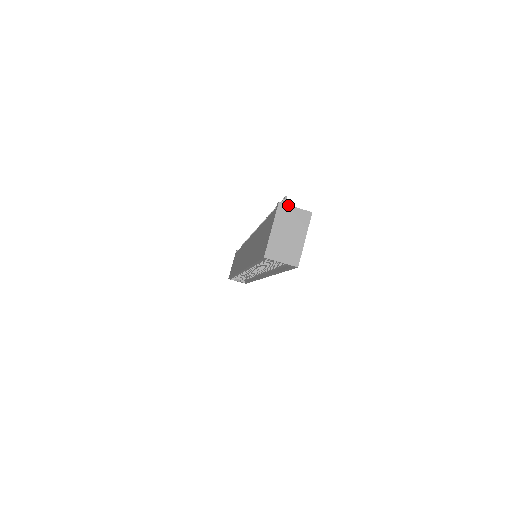
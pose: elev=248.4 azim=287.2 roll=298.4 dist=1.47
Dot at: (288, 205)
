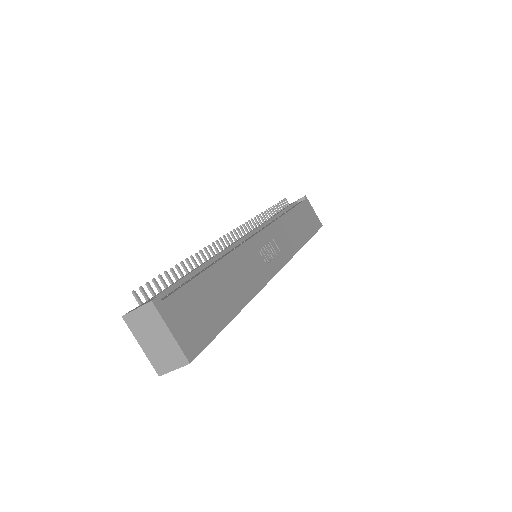
Dot at: (130, 312)
